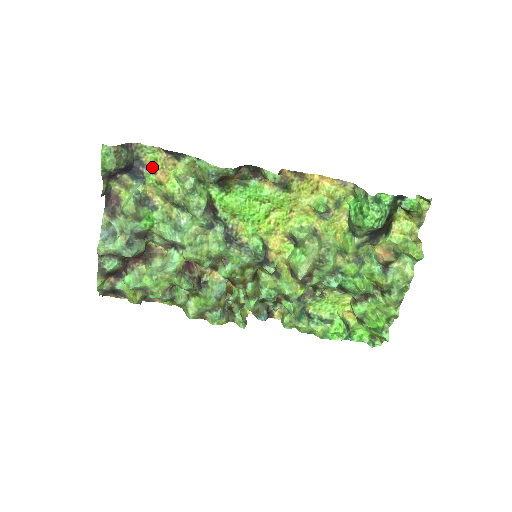
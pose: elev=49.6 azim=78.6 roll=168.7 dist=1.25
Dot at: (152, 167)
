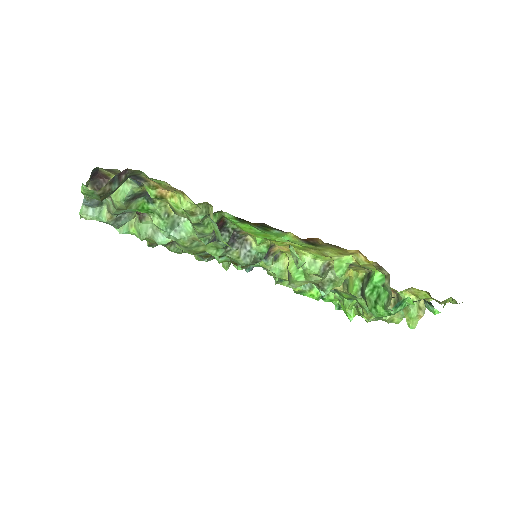
Dot at: (153, 183)
